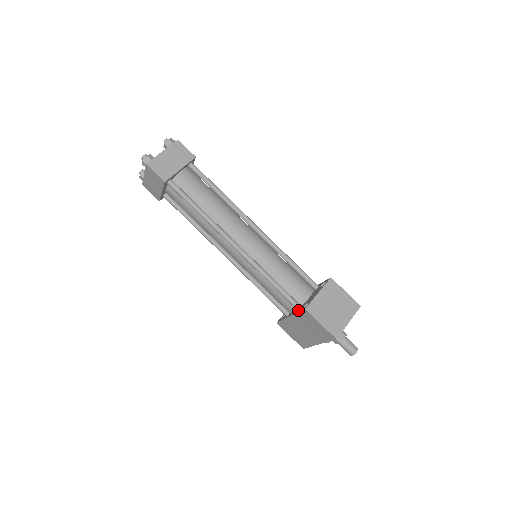
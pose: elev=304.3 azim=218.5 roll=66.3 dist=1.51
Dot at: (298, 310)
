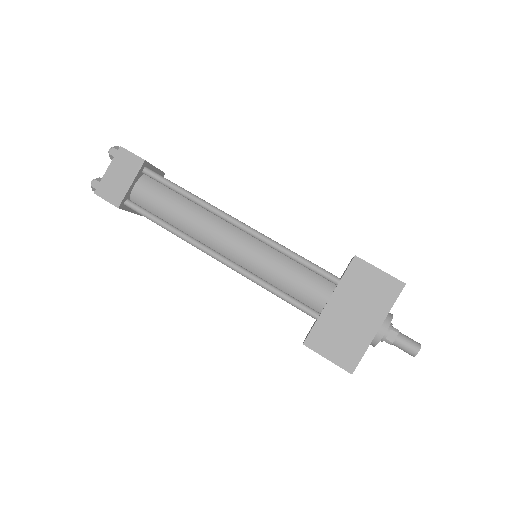
Dot at: (340, 279)
